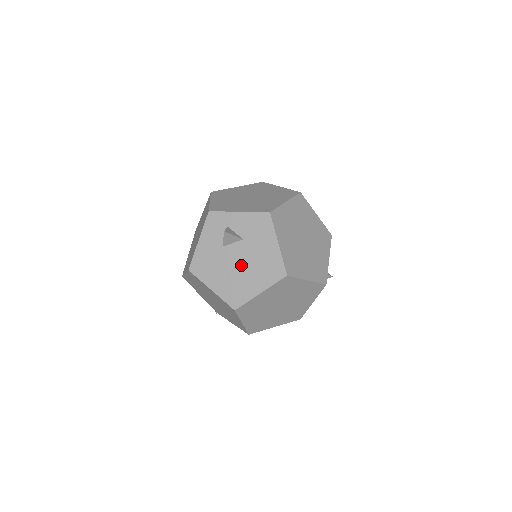
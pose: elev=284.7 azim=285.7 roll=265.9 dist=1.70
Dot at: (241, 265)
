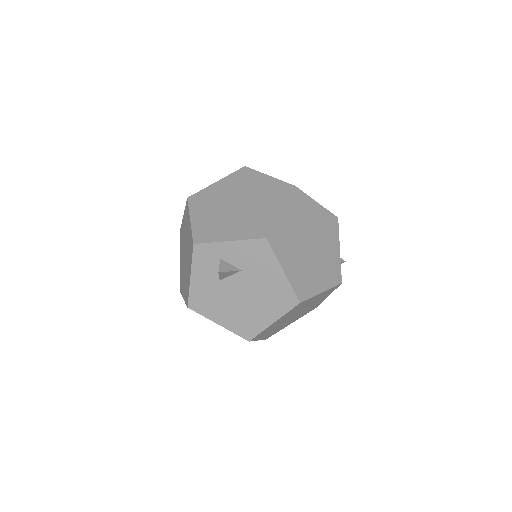
Dot at: (245, 297)
